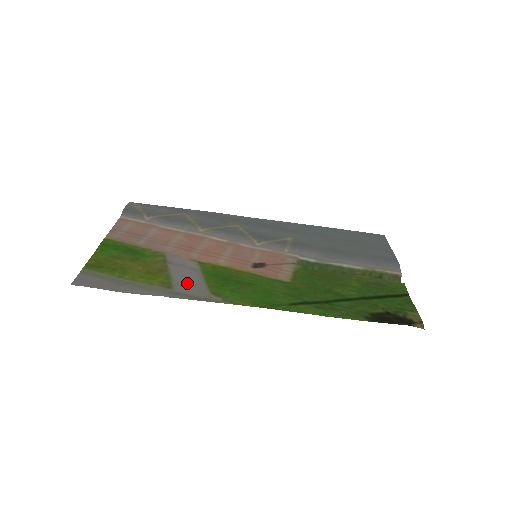
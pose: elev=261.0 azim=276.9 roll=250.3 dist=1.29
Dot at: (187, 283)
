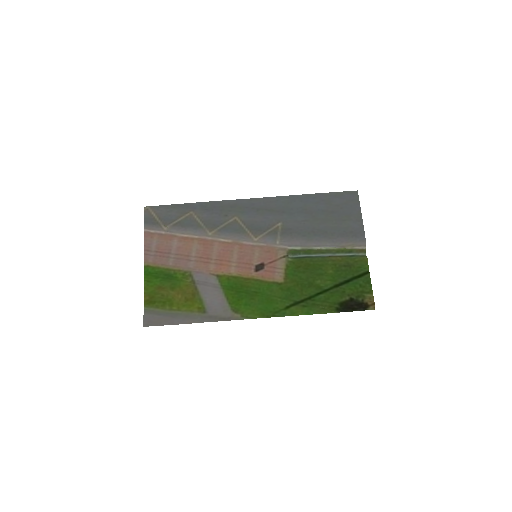
Dot at: (214, 304)
